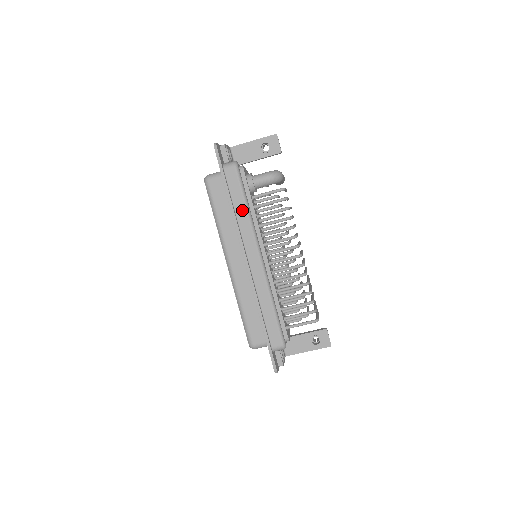
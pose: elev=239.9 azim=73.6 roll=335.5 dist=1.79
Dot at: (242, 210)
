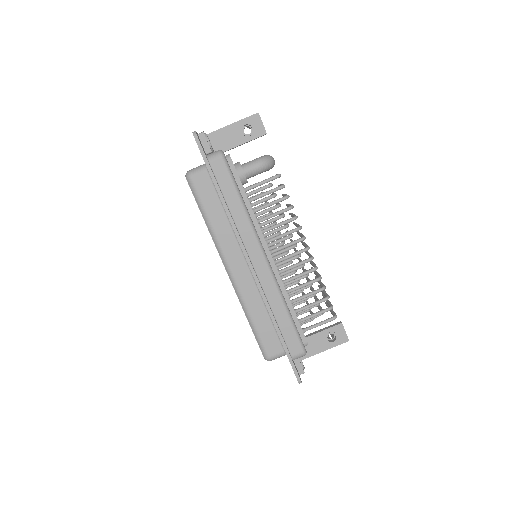
Dot at: (237, 206)
